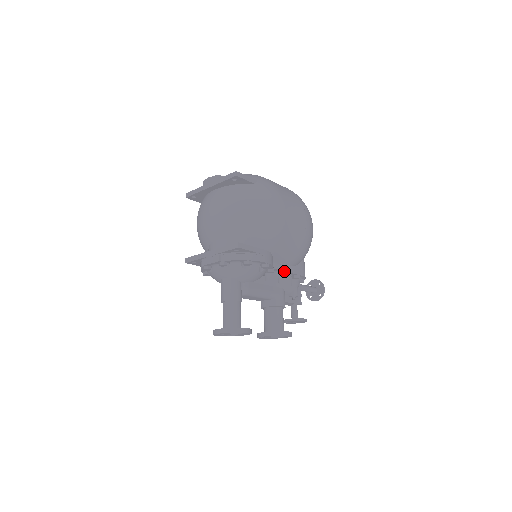
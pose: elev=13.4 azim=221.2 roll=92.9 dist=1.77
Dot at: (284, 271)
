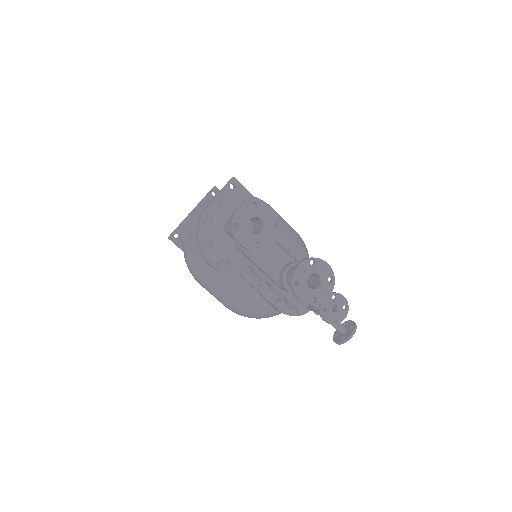
Dot at: (291, 246)
